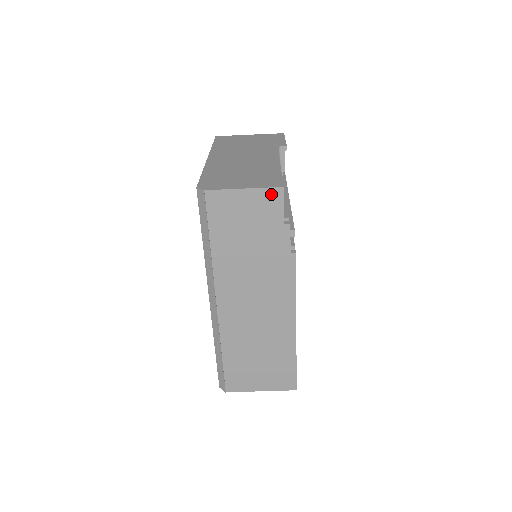
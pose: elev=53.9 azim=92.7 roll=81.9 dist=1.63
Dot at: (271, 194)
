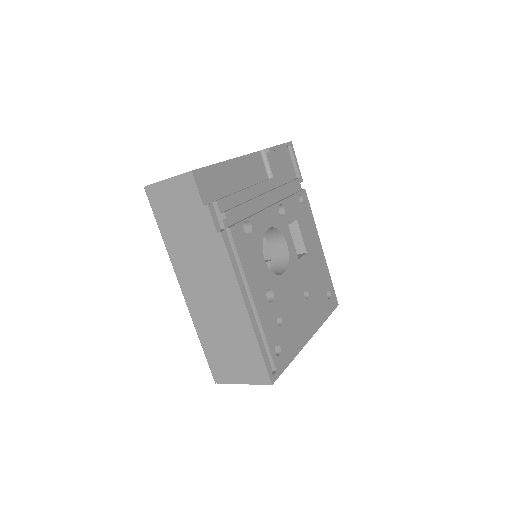
Dot at: (186, 179)
